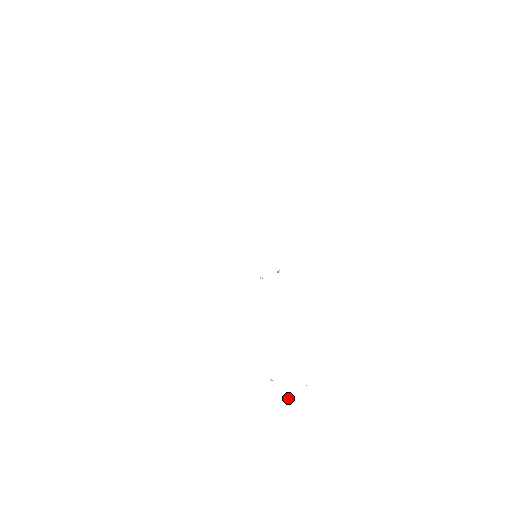
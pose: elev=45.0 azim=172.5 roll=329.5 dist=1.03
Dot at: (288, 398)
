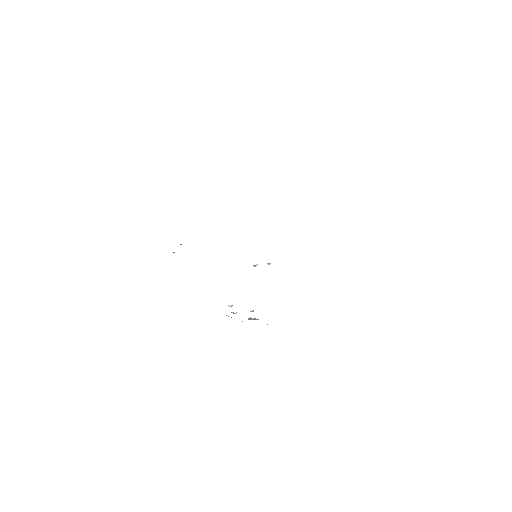
Dot at: (235, 313)
